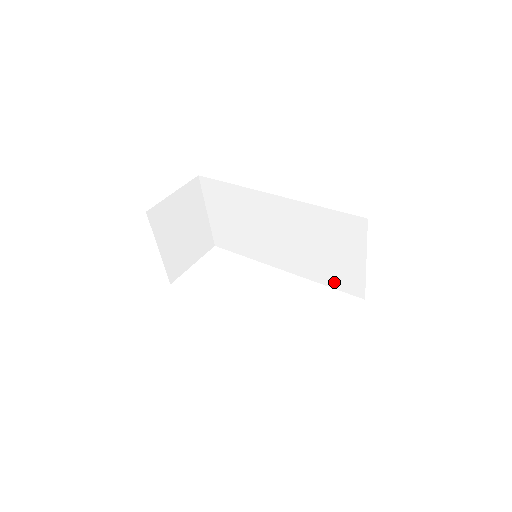
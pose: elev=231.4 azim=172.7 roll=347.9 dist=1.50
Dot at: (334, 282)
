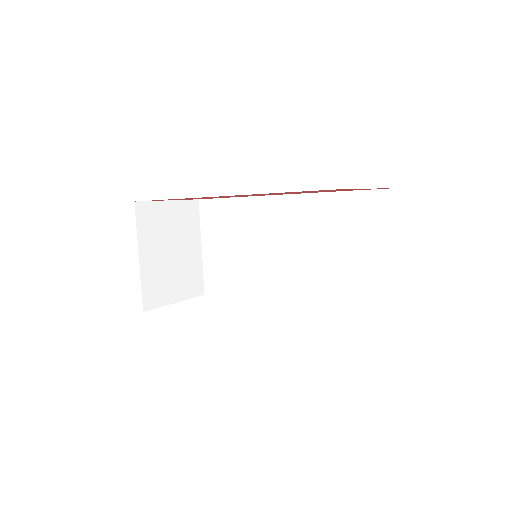
Dot at: (351, 301)
